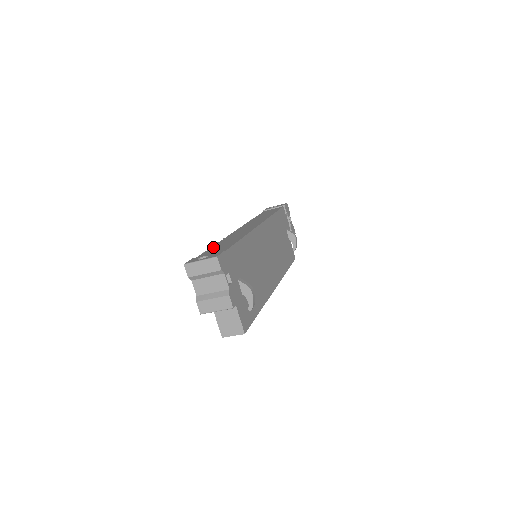
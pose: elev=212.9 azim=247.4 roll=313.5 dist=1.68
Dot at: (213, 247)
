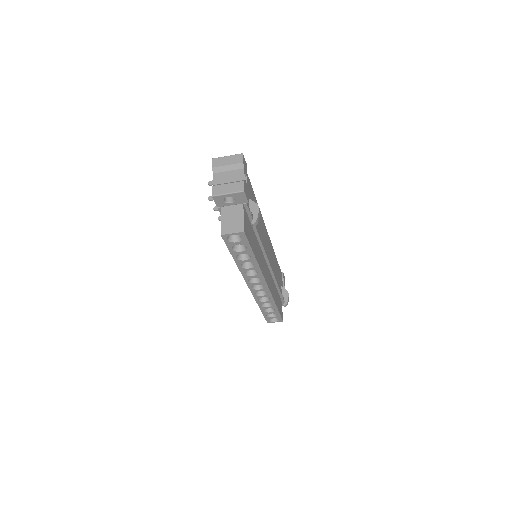
Dot at: occluded
